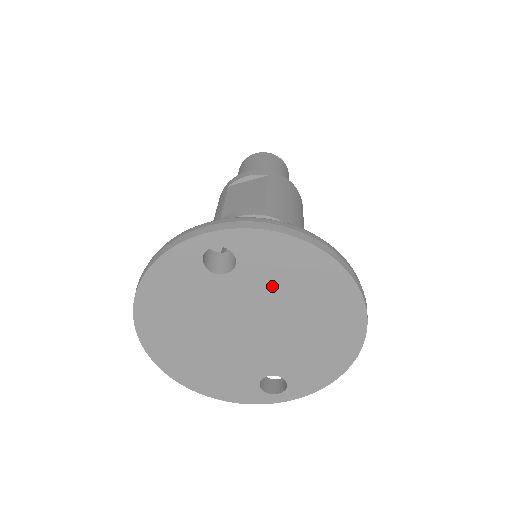
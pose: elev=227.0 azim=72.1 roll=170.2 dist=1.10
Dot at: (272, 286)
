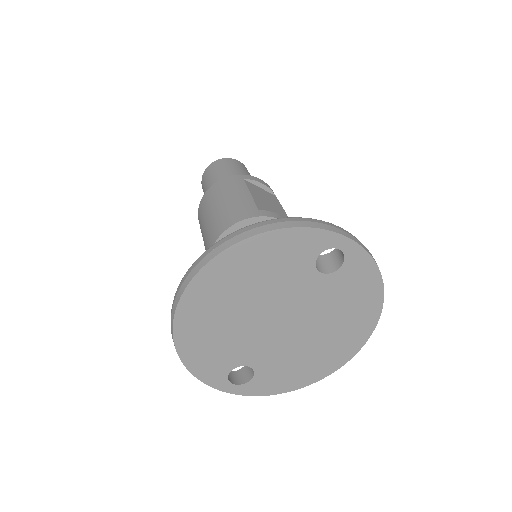
Dot at: (334, 302)
